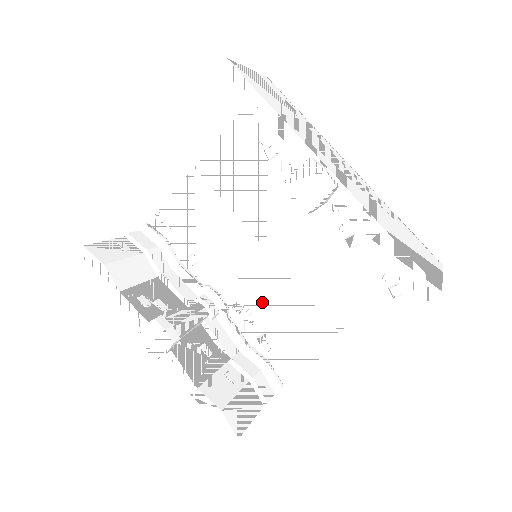
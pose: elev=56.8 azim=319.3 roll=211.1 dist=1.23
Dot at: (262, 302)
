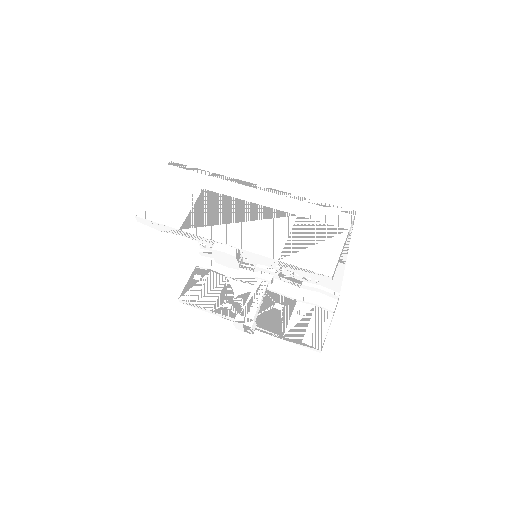
Dot at: occluded
